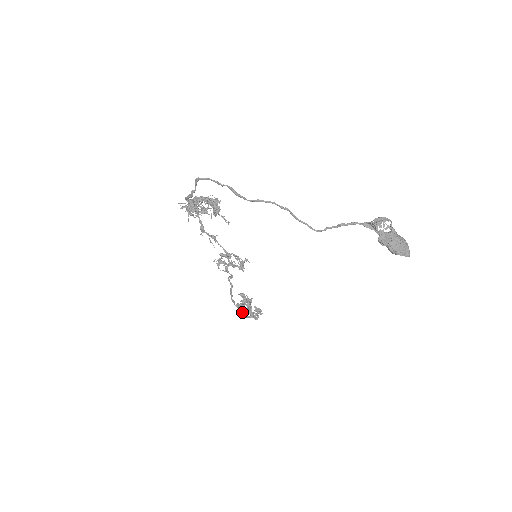
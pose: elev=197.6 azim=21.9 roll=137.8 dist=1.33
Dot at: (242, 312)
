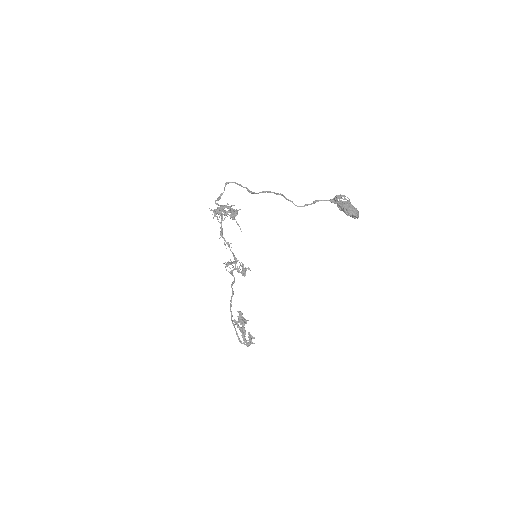
Dot at: (237, 334)
